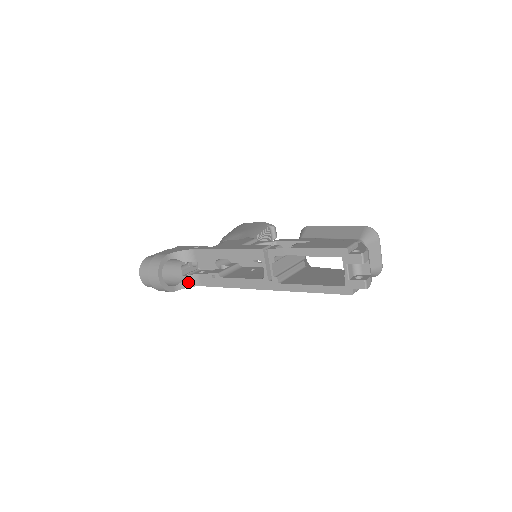
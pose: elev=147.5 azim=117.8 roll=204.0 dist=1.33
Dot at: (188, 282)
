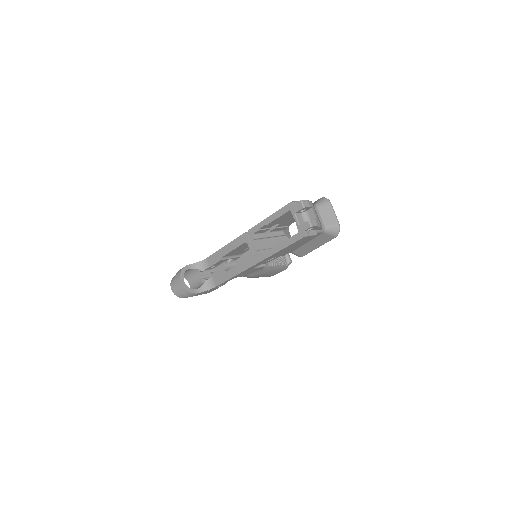
Dot at: (206, 286)
